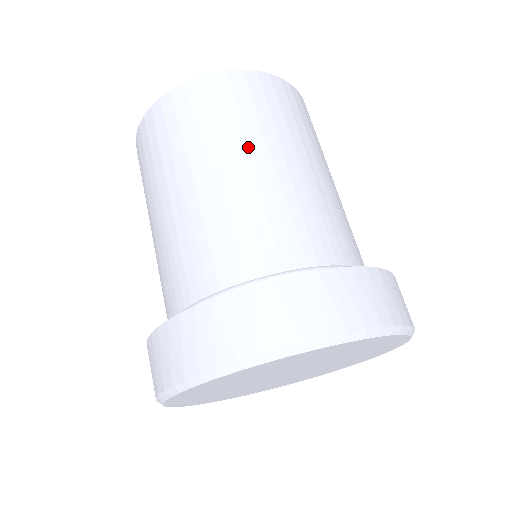
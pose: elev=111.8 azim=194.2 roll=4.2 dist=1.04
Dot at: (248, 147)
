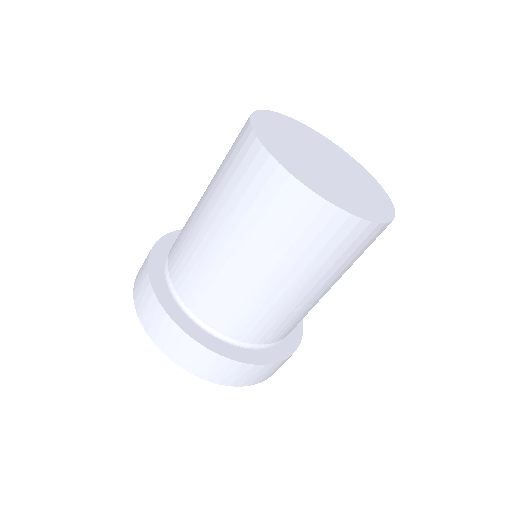
Dot at: (326, 281)
